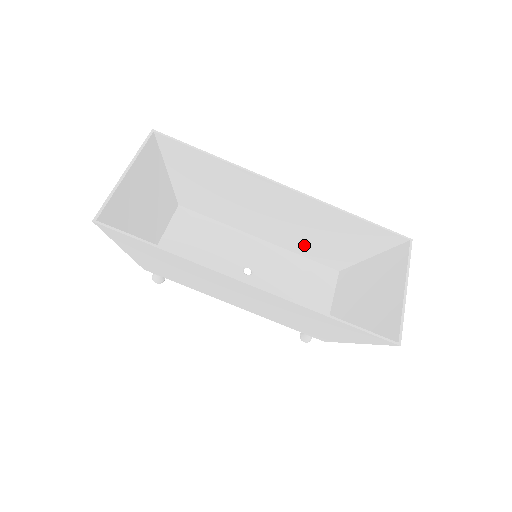
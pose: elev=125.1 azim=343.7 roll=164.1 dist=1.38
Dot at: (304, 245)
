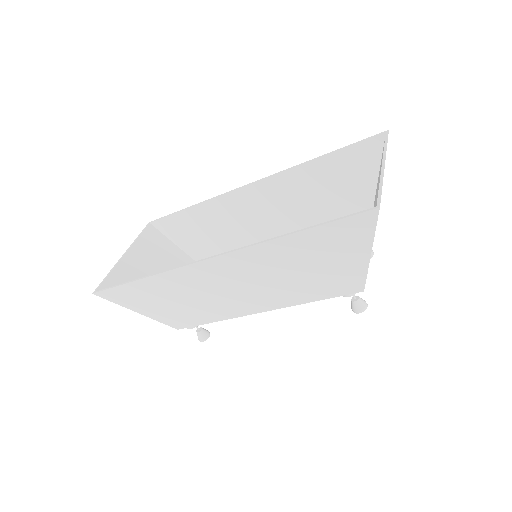
Dot at: occluded
